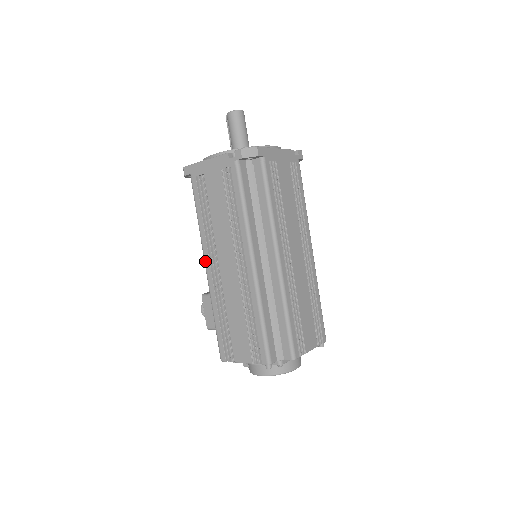
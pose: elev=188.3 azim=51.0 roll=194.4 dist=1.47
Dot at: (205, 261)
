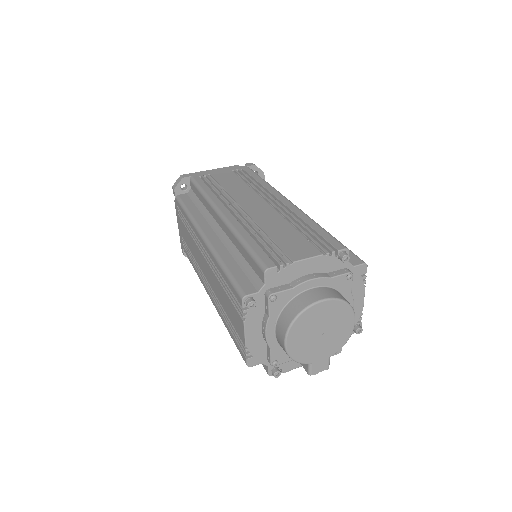
Dot at: (206, 291)
